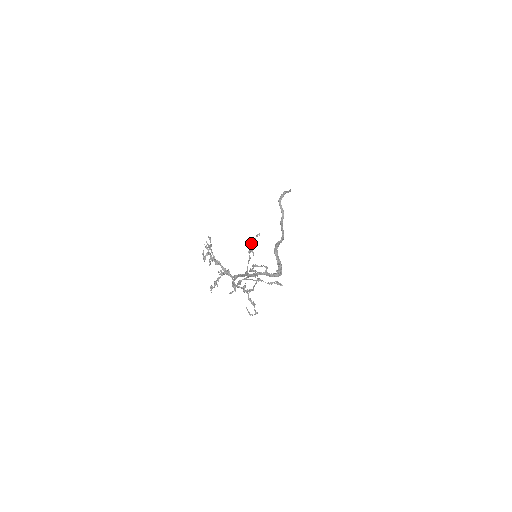
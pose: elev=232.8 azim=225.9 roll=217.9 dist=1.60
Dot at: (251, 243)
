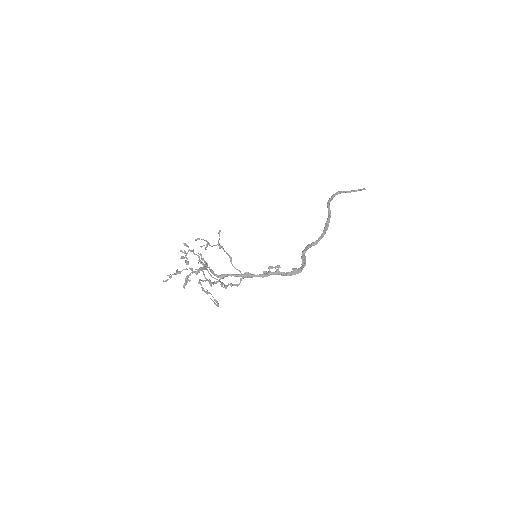
Dot at: (199, 238)
